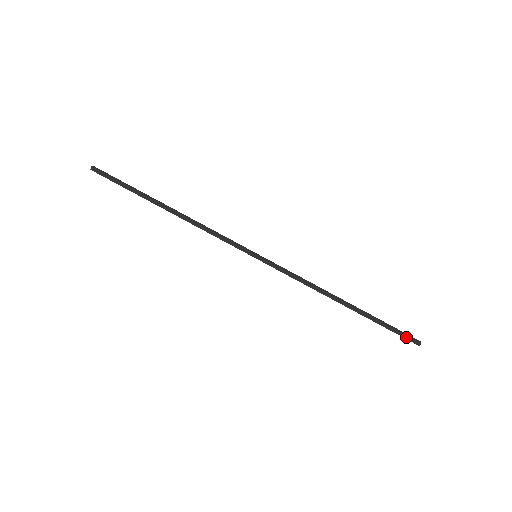
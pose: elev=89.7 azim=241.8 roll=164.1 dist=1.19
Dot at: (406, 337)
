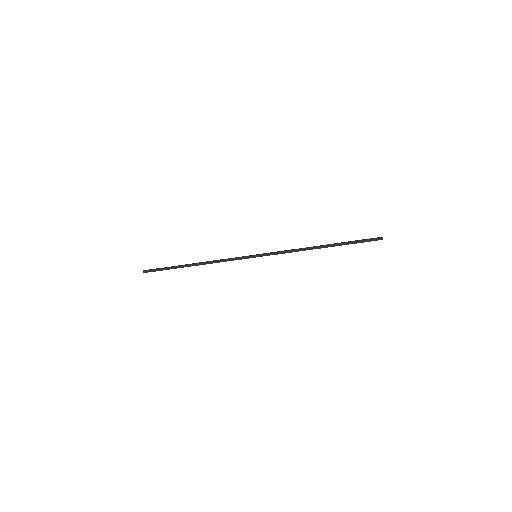
Dot at: occluded
